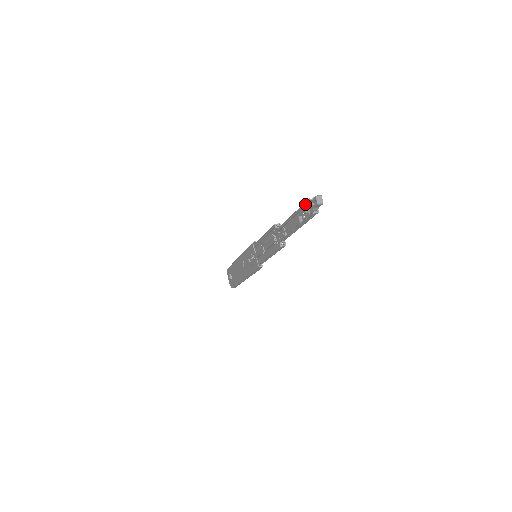
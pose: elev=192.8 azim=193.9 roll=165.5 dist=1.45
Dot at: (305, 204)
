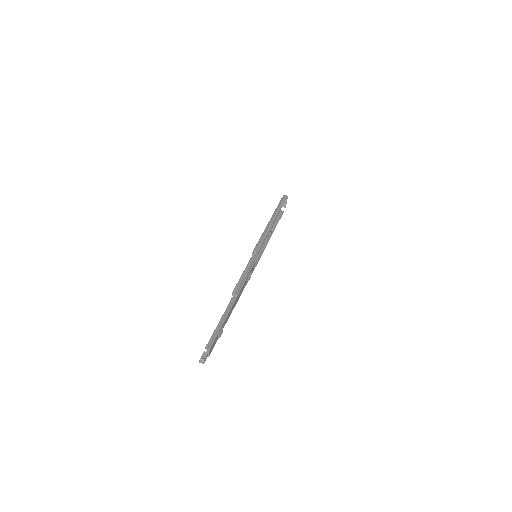
Dot at: (209, 342)
